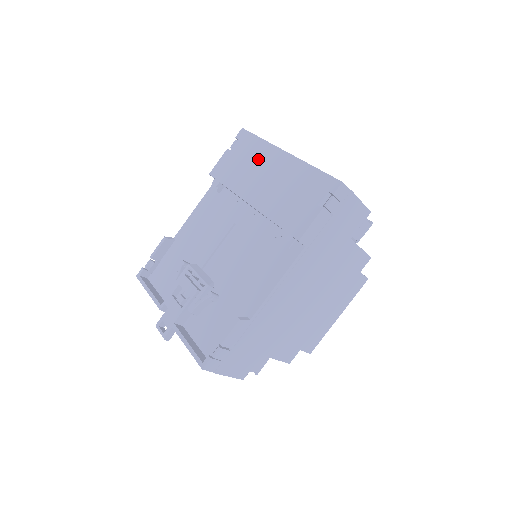
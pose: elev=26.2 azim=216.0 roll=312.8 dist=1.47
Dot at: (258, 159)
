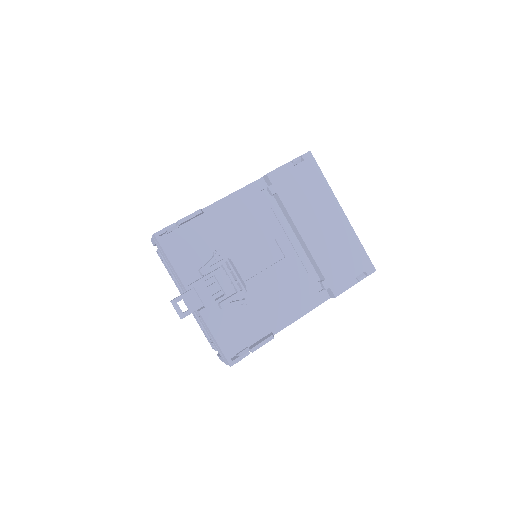
Dot at: (319, 199)
